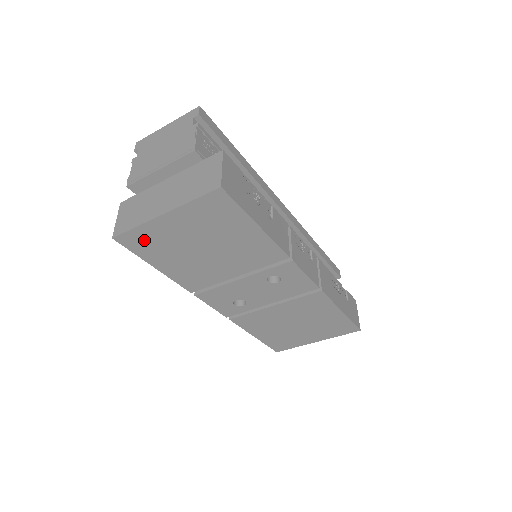
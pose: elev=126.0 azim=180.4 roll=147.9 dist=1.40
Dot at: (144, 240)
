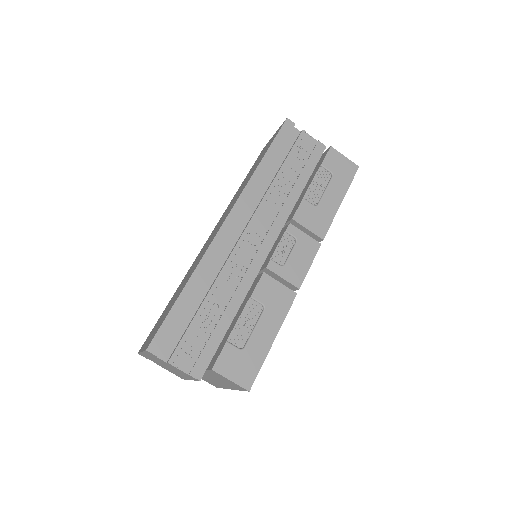
Dot at: occluded
